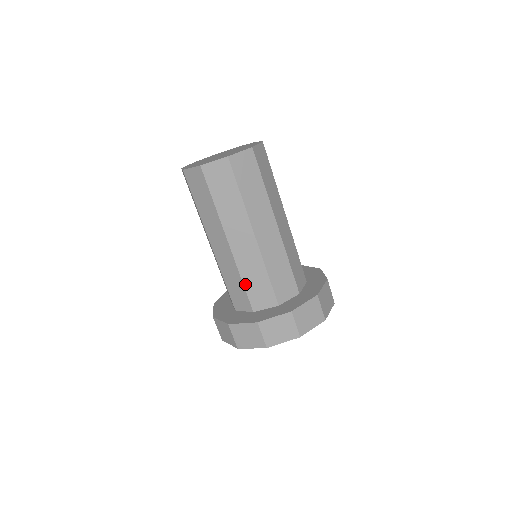
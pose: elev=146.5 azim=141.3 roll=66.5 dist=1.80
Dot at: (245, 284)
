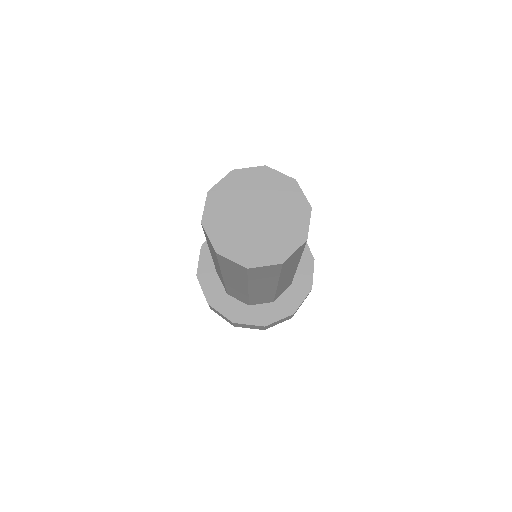
Dot at: occluded
